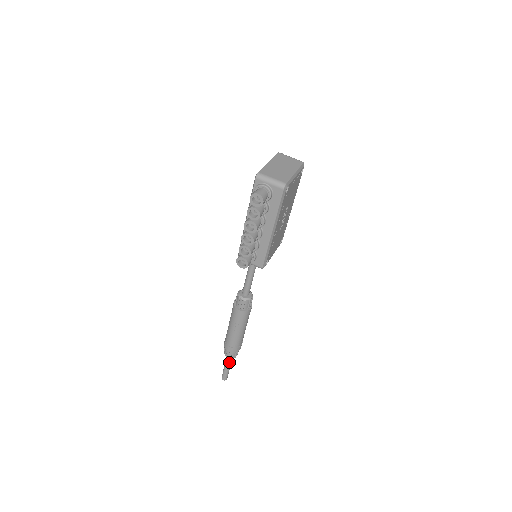
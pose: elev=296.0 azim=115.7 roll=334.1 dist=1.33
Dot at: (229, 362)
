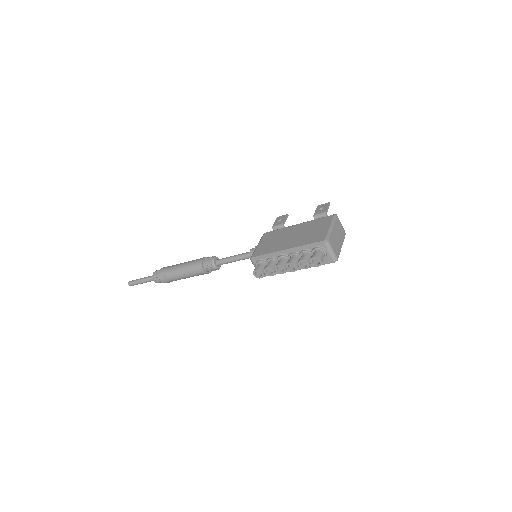
Dot at: (149, 281)
